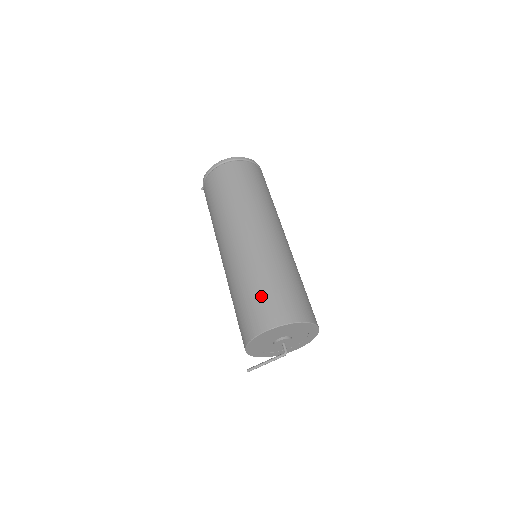
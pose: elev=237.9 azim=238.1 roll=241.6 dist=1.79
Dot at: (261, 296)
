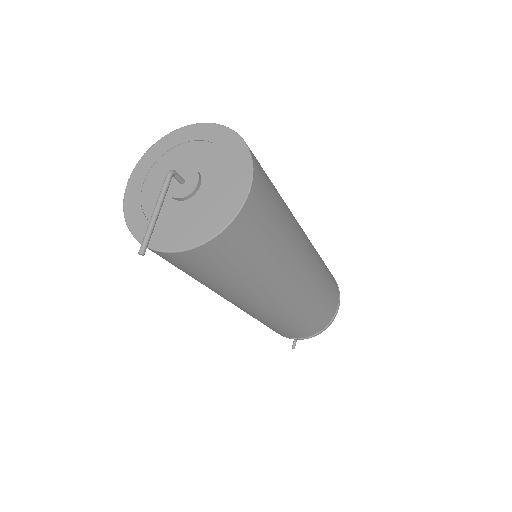
Dot at: occluded
